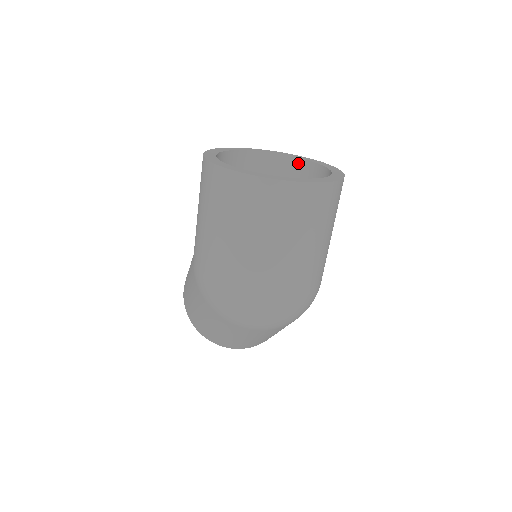
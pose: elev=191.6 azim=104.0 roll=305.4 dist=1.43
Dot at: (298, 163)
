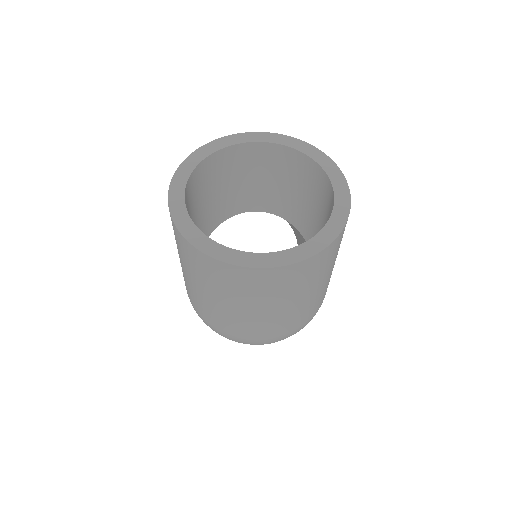
Dot at: (302, 158)
